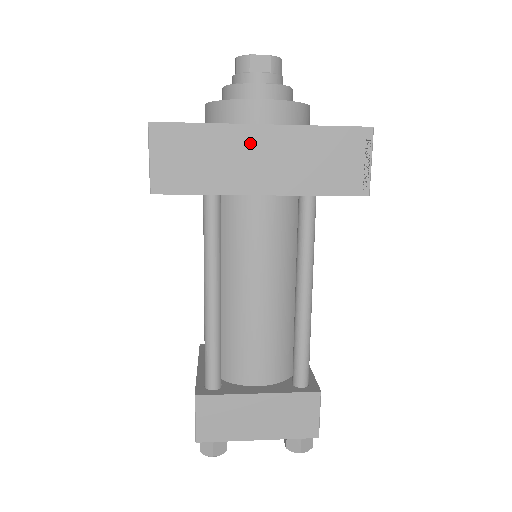
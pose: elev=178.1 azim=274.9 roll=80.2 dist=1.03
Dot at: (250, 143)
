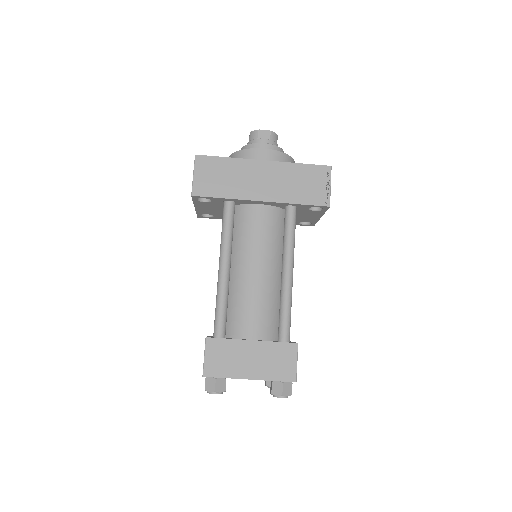
Dot at: (255, 170)
